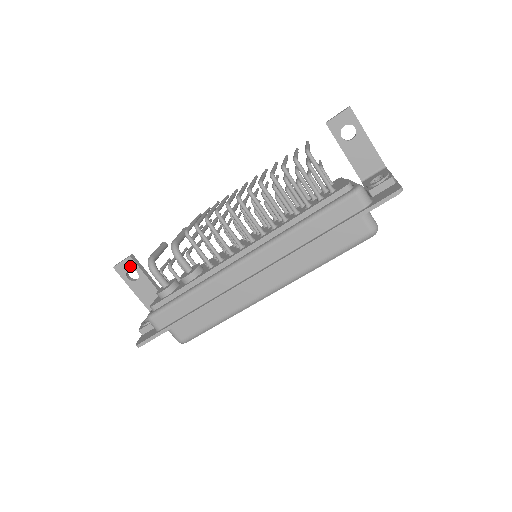
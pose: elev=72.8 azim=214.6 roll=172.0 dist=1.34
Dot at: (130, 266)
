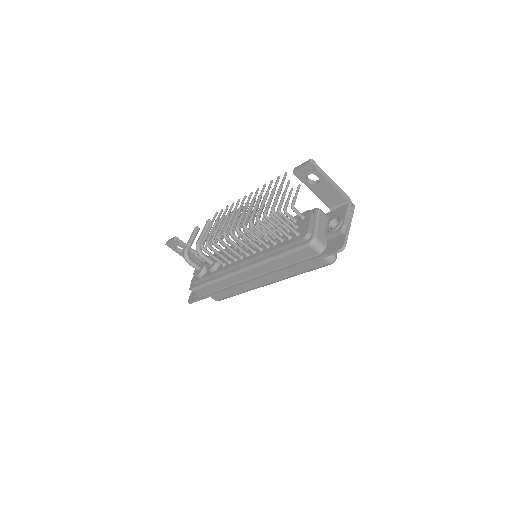
Dot at: (176, 244)
